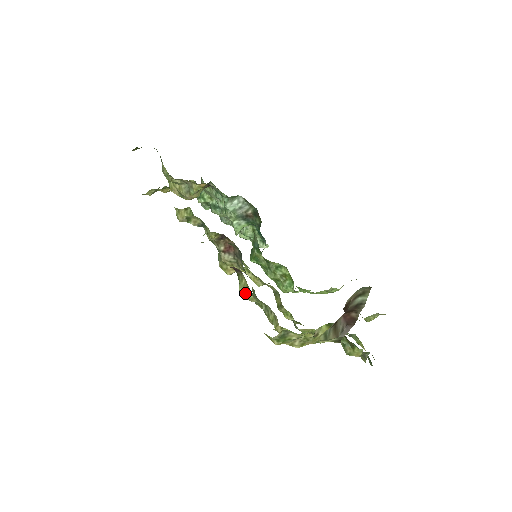
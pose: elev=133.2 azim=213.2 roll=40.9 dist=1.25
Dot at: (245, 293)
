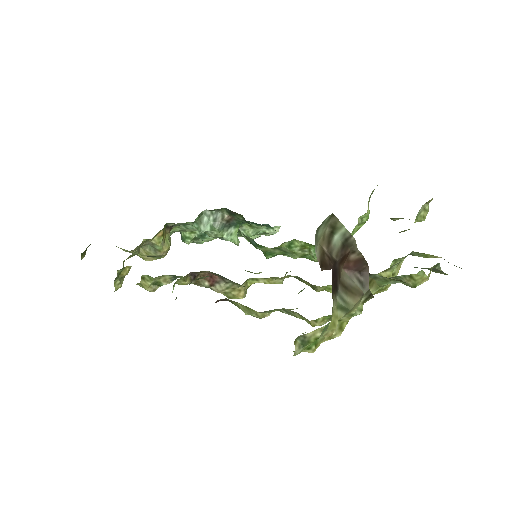
Dot at: (252, 315)
